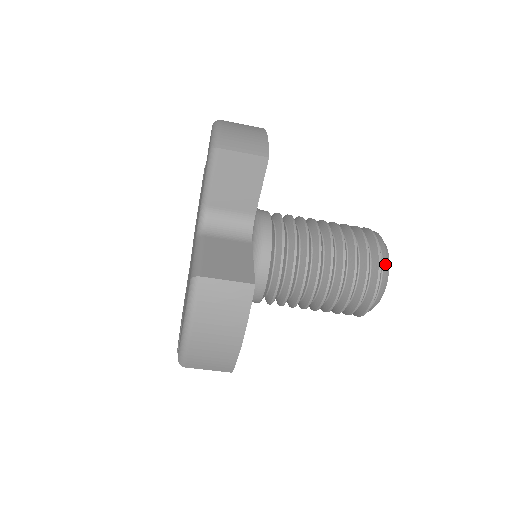
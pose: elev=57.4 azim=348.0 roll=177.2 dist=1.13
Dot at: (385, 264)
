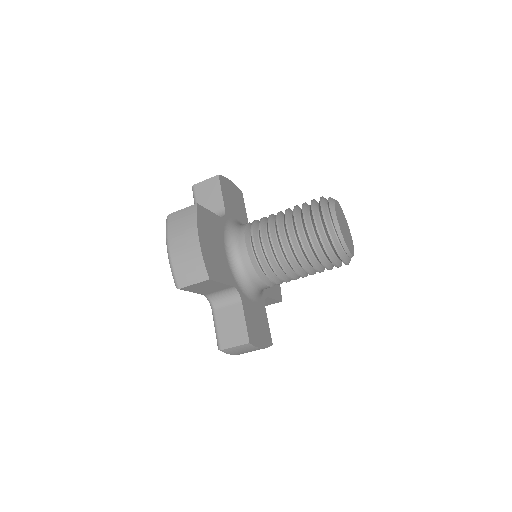
Dot at: (328, 200)
